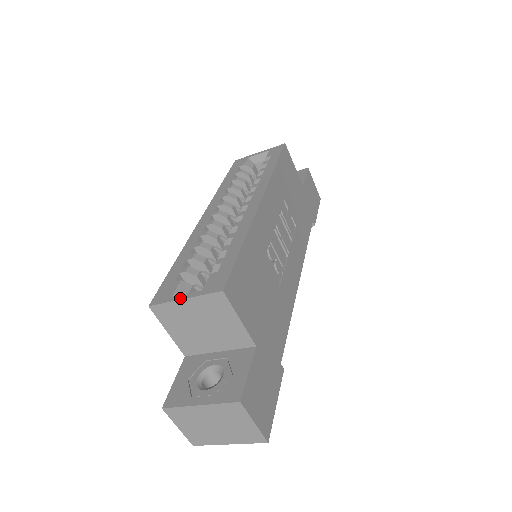
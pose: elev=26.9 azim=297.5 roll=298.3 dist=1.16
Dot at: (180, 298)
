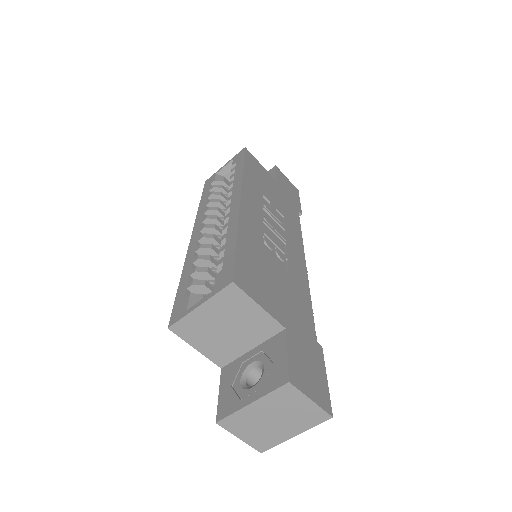
Dot at: (195, 307)
